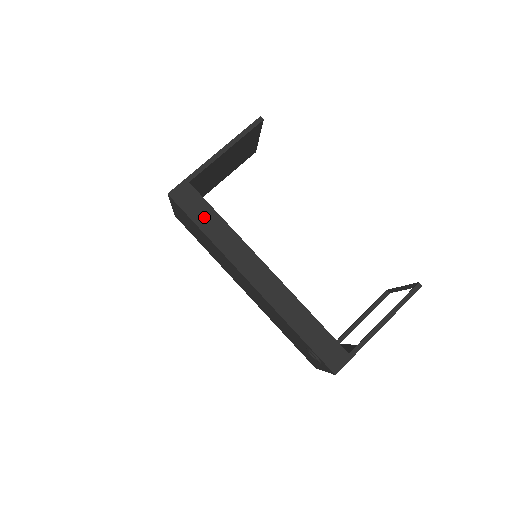
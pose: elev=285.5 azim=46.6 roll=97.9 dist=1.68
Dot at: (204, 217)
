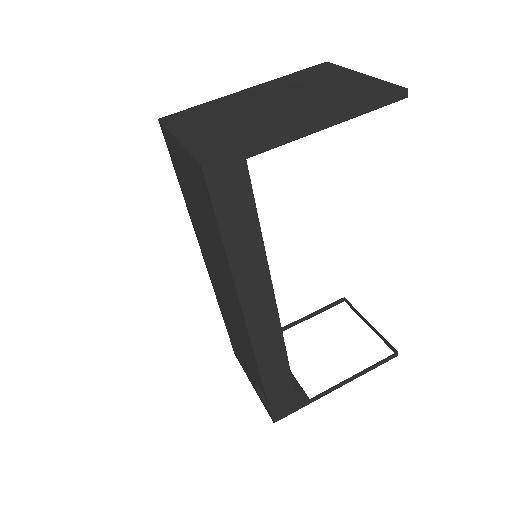
Dot at: (238, 225)
